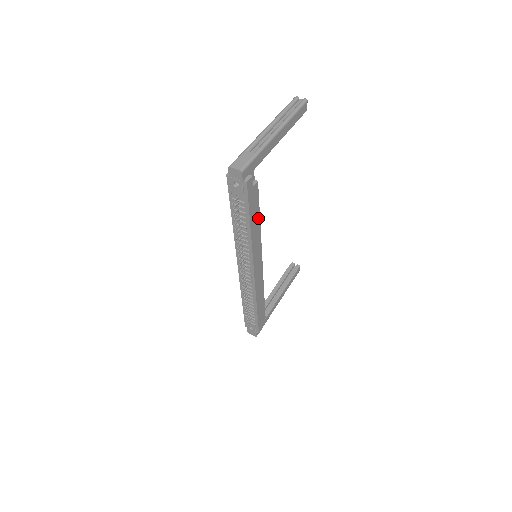
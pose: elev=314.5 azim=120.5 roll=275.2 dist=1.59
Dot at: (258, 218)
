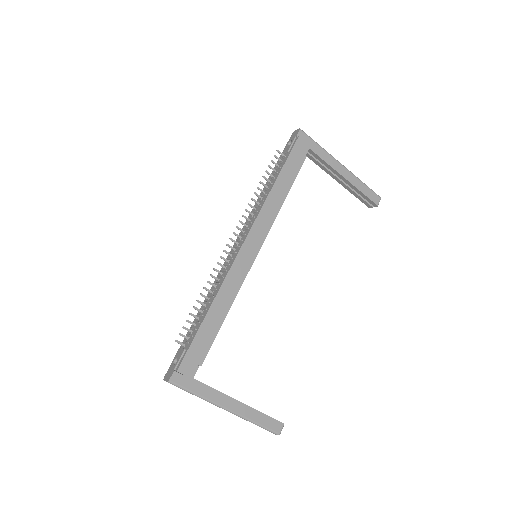
Dot at: (286, 191)
